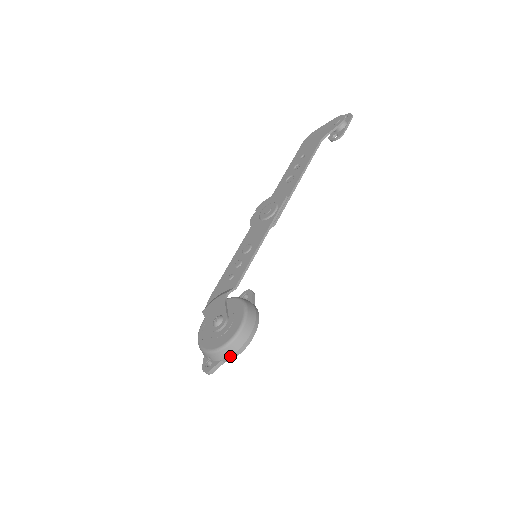
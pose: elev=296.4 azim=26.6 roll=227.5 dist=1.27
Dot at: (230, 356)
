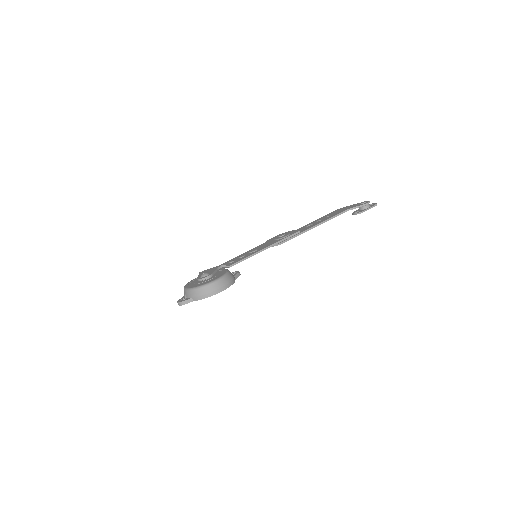
Dot at: (199, 296)
